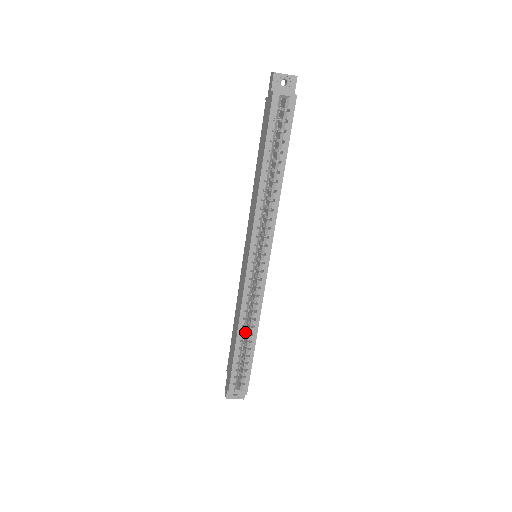
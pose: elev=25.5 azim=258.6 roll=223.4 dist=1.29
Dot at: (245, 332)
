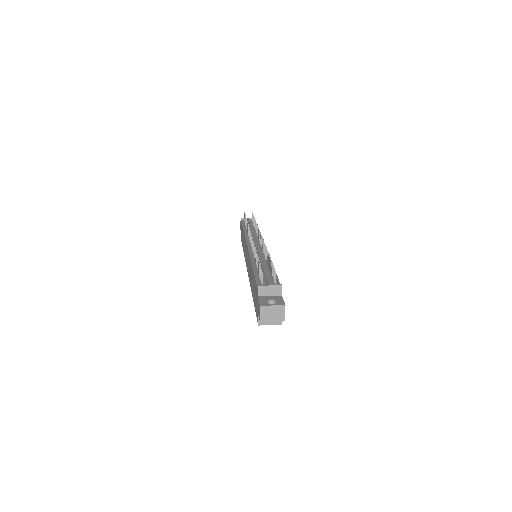
Dot at: occluded
